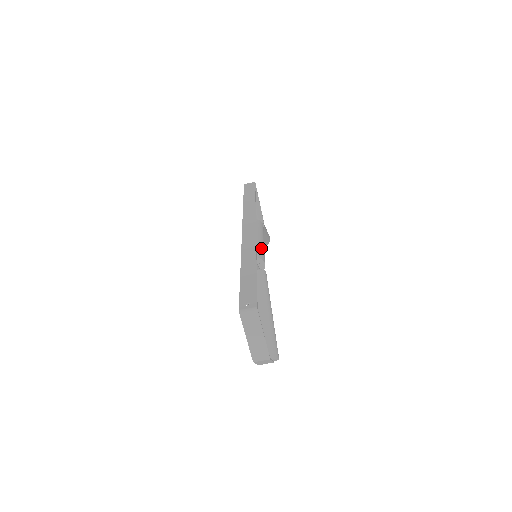
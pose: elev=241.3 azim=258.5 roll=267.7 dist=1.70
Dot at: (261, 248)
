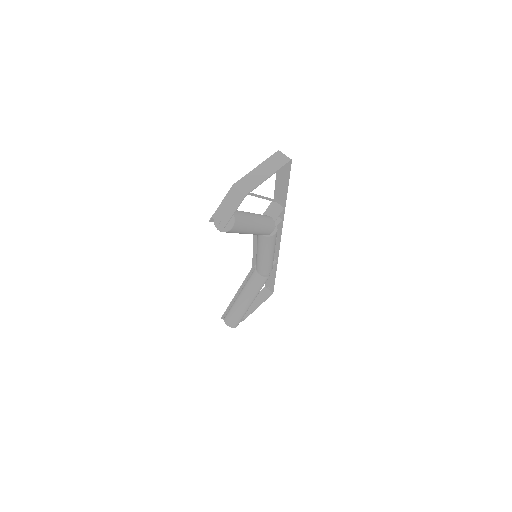
Dot at: occluded
